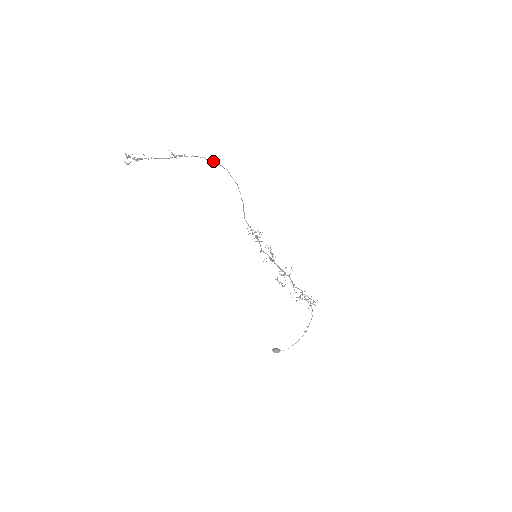
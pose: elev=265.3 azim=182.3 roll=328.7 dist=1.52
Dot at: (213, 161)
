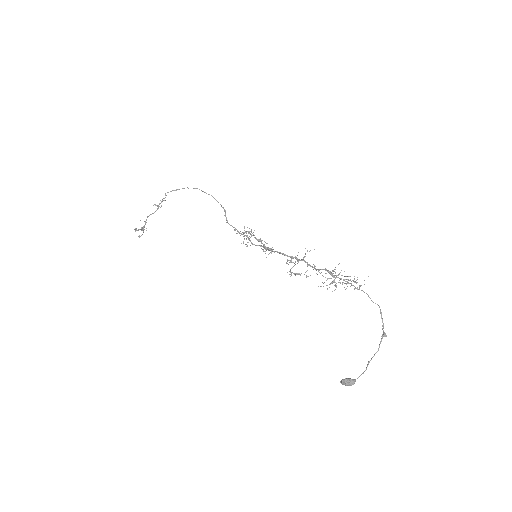
Dot at: occluded
